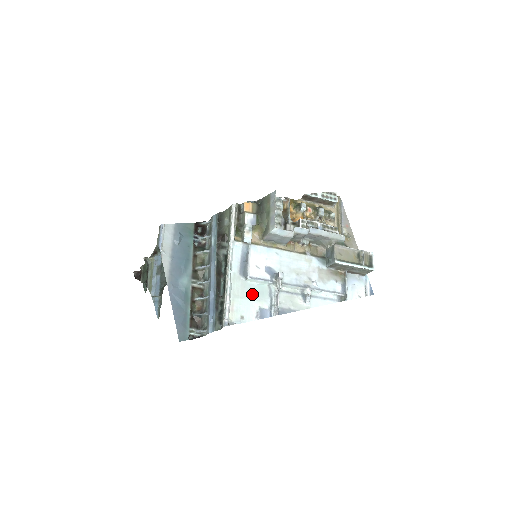
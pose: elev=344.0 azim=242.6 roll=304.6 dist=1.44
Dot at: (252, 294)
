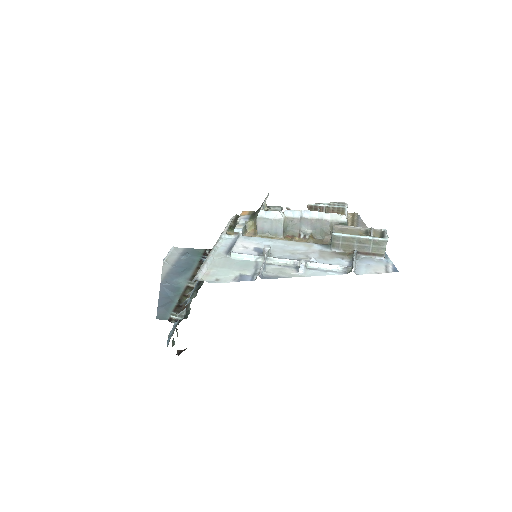
Dot at: (235, 266)
